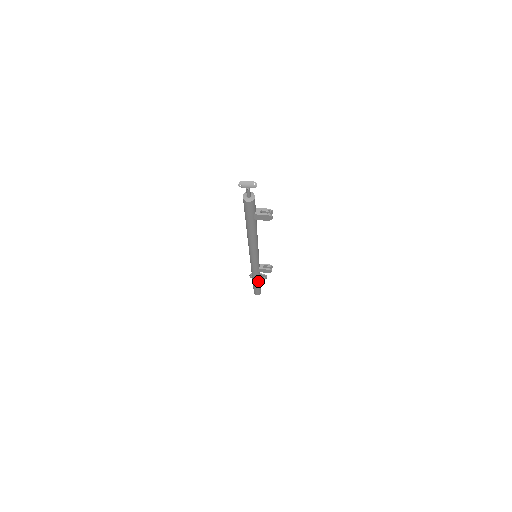
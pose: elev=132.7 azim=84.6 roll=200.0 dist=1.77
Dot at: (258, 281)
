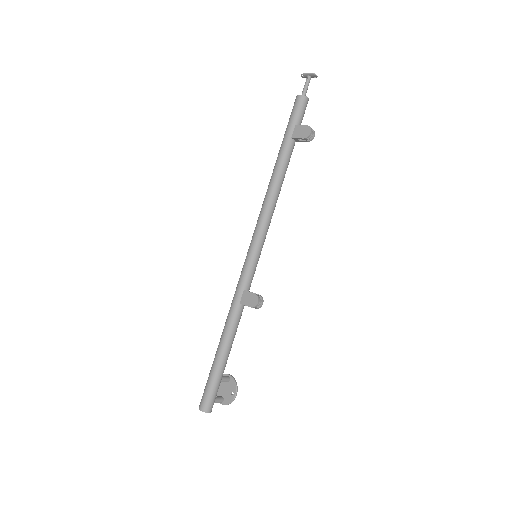
Dot at: (226, 342)
